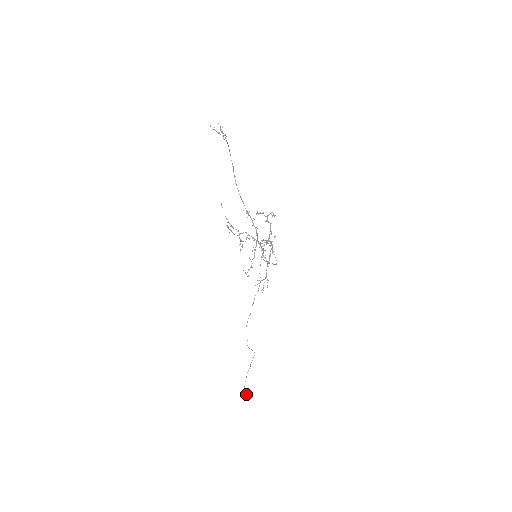
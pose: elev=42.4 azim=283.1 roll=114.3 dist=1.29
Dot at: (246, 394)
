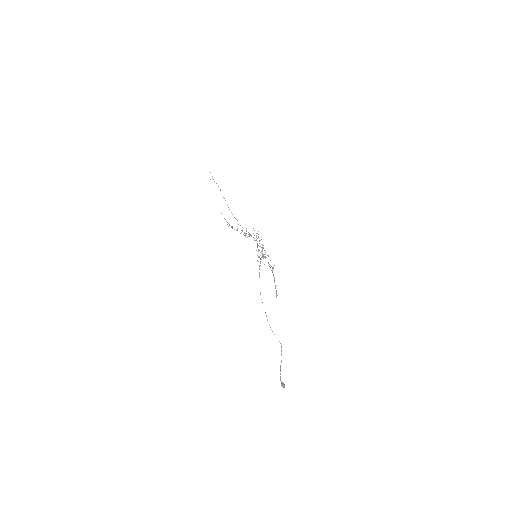
Dot at: (284, 385)
